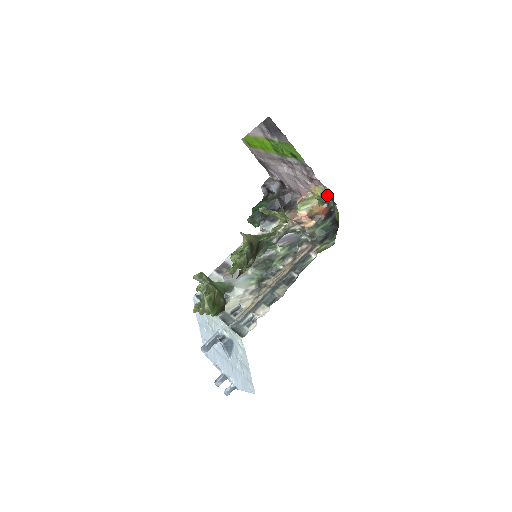
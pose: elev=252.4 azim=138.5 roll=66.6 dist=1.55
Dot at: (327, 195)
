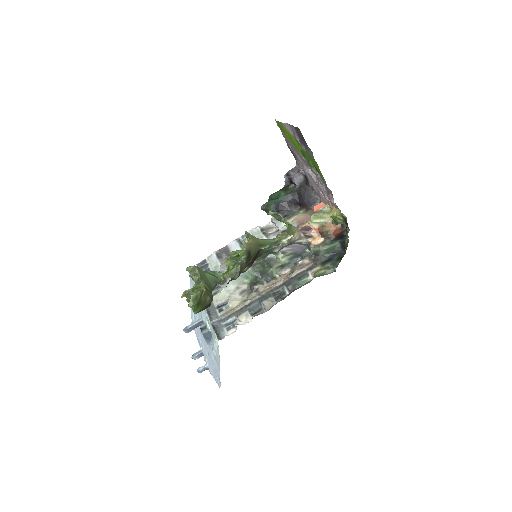
Dot at: (343, 218)
